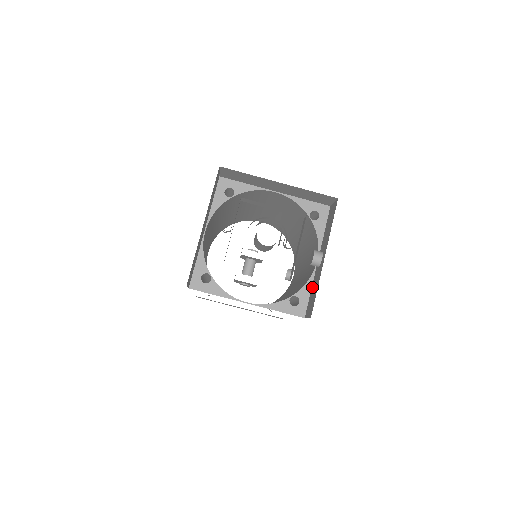
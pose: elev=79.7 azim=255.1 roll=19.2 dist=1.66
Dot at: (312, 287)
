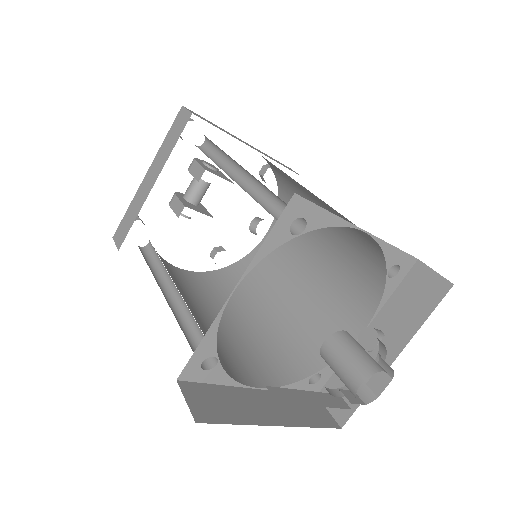
Dot at: occluded
